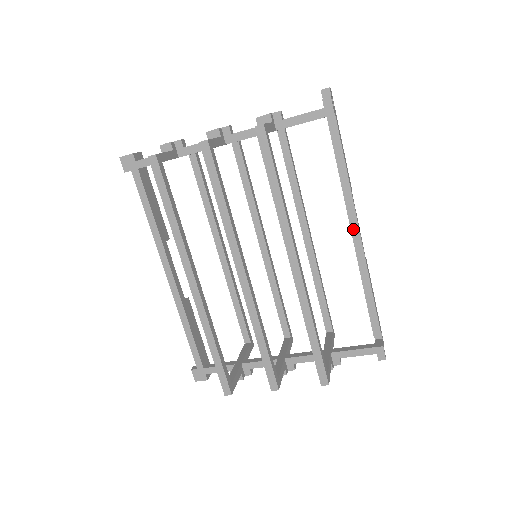
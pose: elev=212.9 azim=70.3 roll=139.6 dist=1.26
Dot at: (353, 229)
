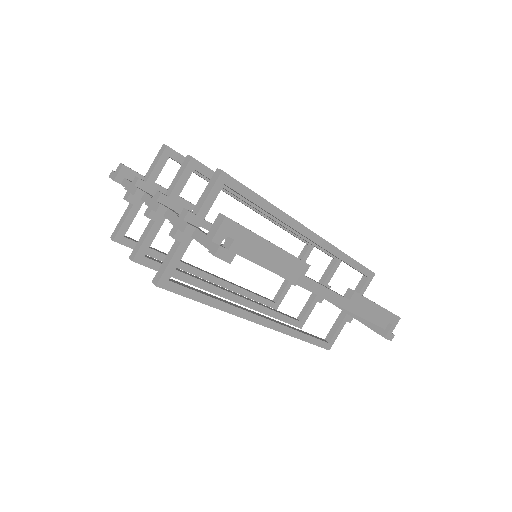
Dot at: occluded
